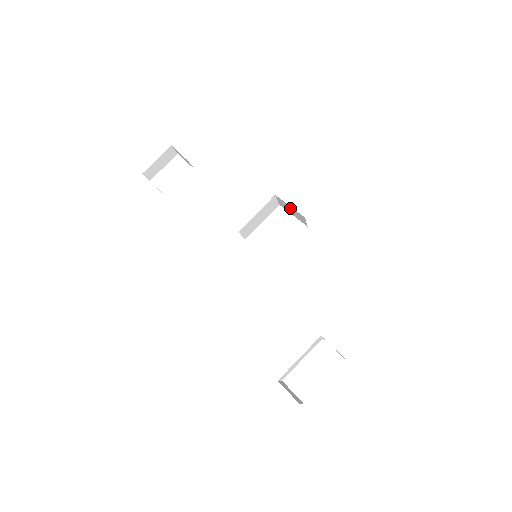
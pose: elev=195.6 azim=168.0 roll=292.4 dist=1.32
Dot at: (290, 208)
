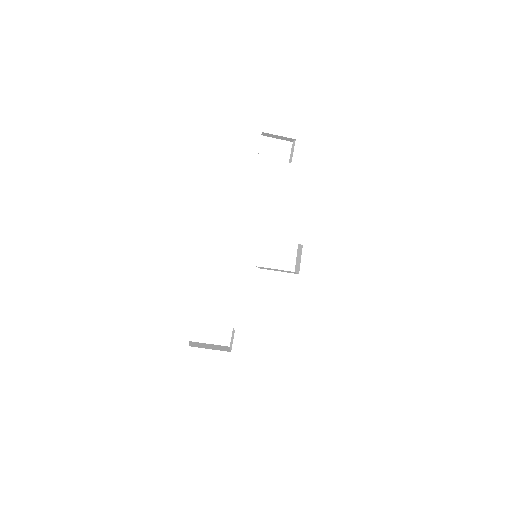
Dot at: (300, 258)
